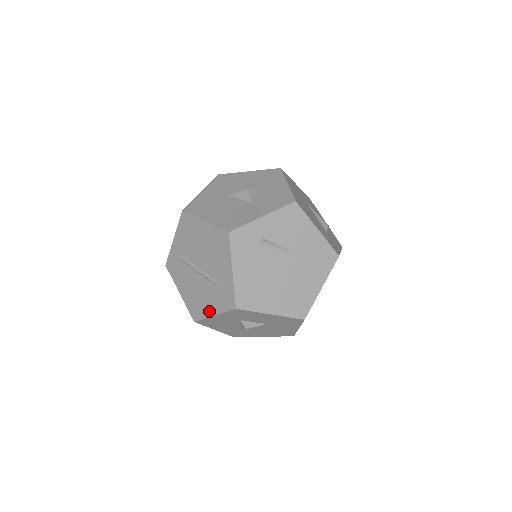
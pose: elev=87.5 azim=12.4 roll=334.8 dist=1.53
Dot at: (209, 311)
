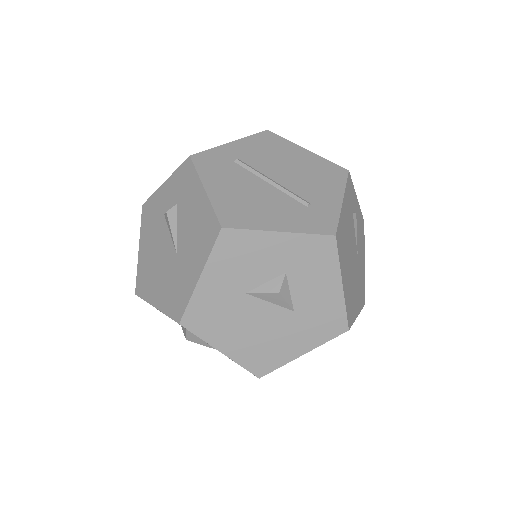
Dot at: (271, 224)
